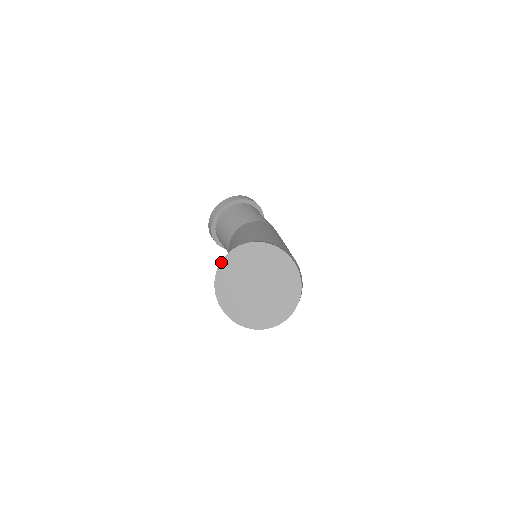
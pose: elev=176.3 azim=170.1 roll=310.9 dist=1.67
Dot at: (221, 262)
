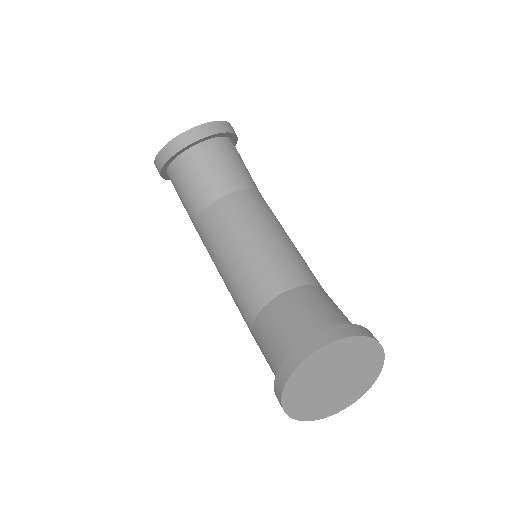
Dot at: (316, 352)
